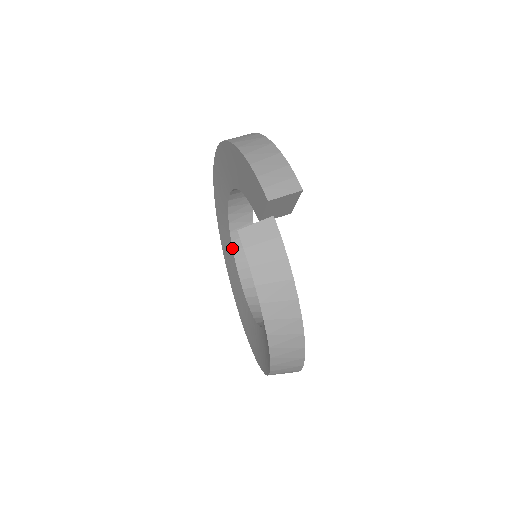
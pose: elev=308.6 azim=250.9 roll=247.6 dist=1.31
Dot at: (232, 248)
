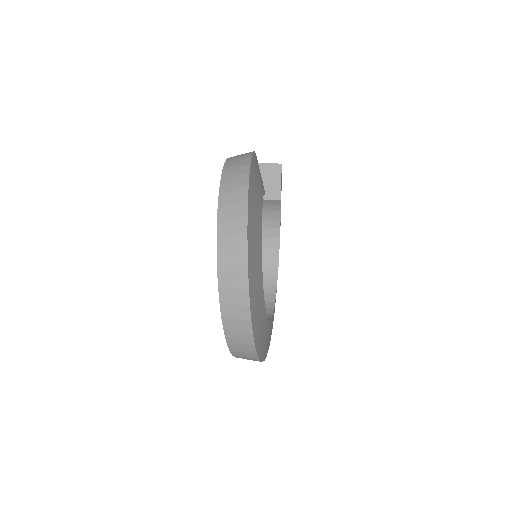
Dot at: occluded
